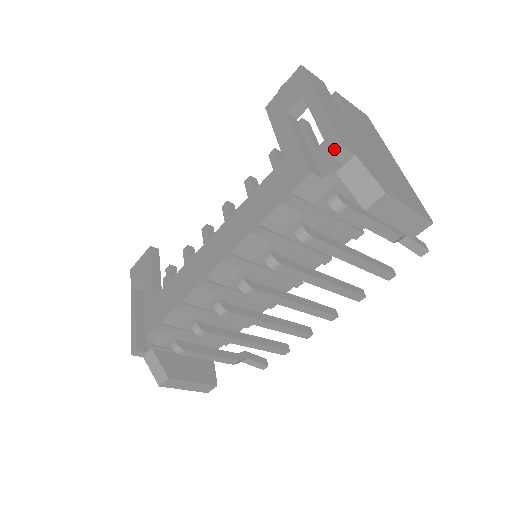
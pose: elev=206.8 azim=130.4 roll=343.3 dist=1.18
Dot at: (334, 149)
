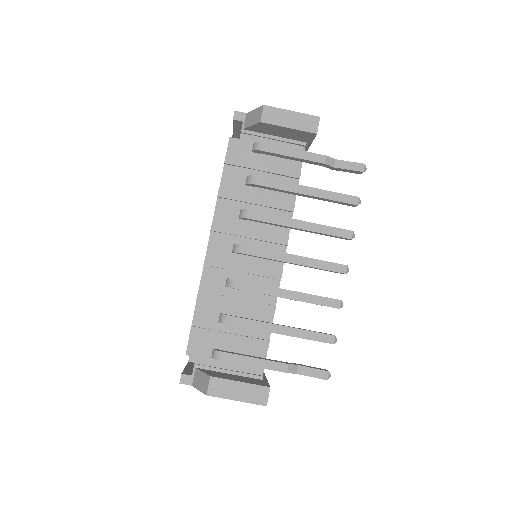
Dot at: (233, 117)
